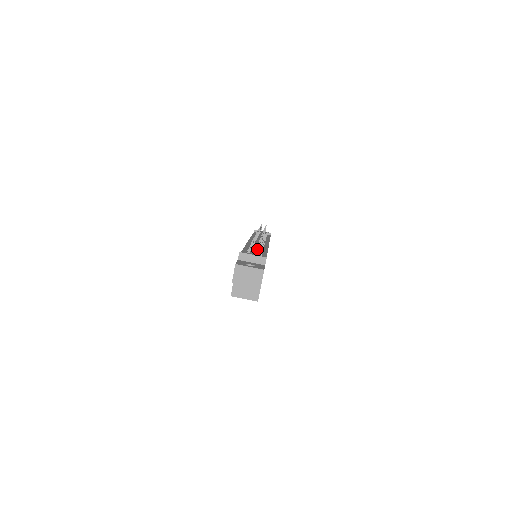
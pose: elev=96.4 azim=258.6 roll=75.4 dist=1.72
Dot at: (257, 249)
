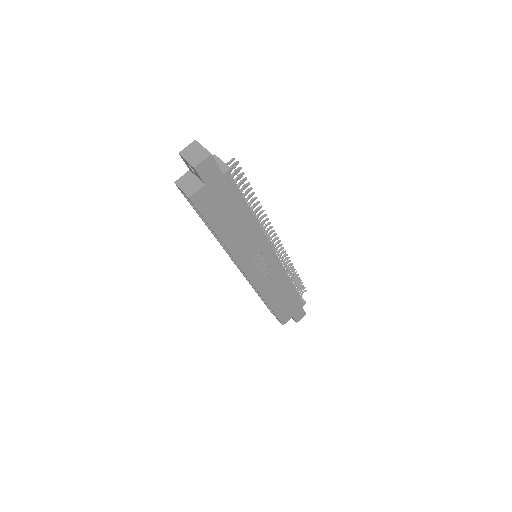
Dot at: (232, 165)
